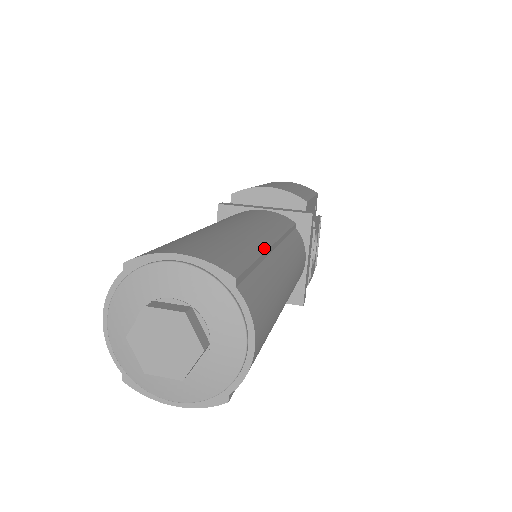
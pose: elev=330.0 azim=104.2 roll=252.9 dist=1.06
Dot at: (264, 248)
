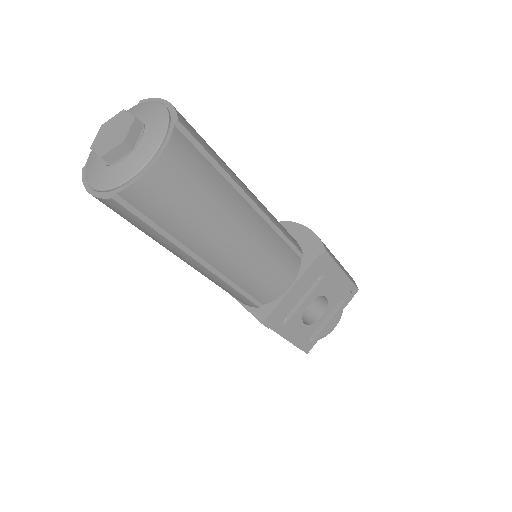
Dot at: (235, 180)
